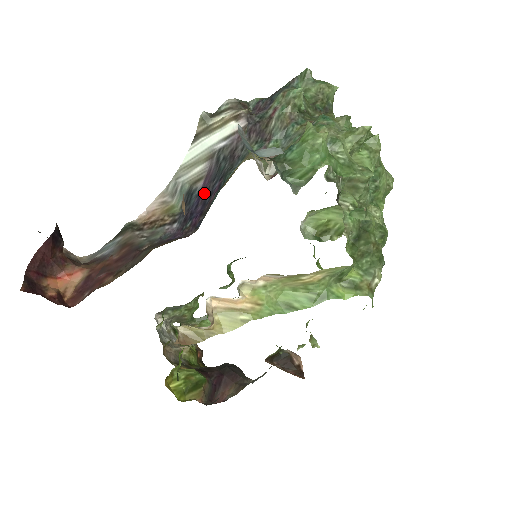
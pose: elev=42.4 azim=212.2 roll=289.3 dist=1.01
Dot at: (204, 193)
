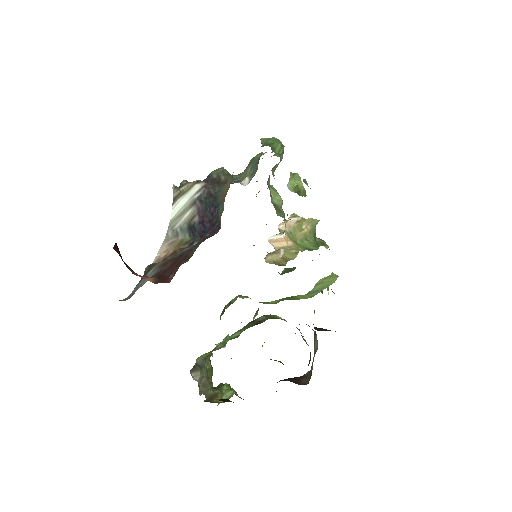
Dot at: (204, 218)
